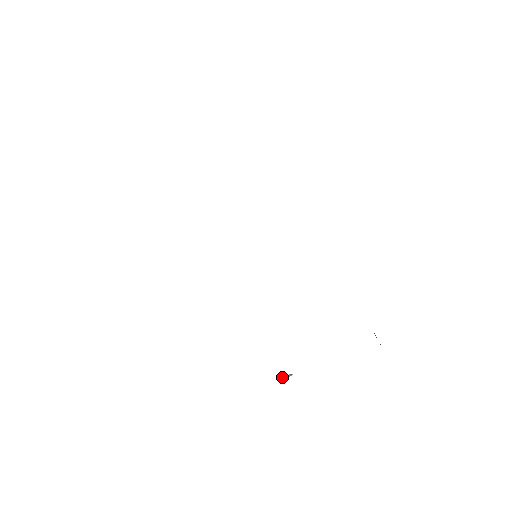
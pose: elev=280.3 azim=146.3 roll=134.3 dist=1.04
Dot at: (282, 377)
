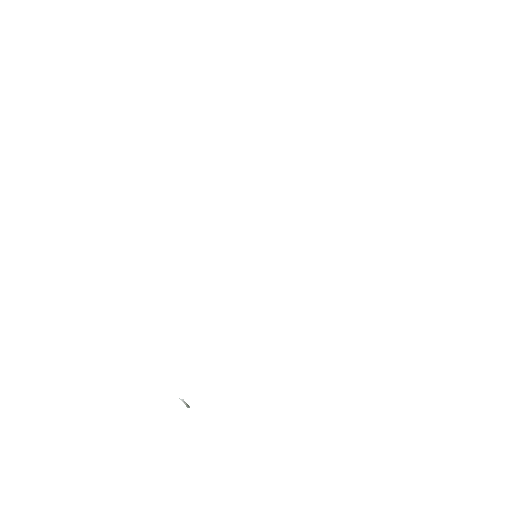
Dot at: (182, 399)
